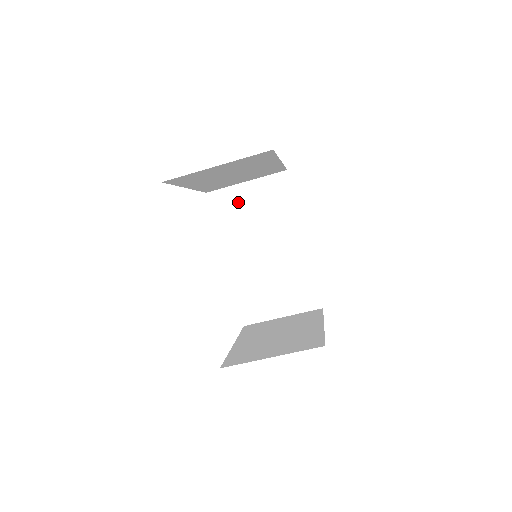
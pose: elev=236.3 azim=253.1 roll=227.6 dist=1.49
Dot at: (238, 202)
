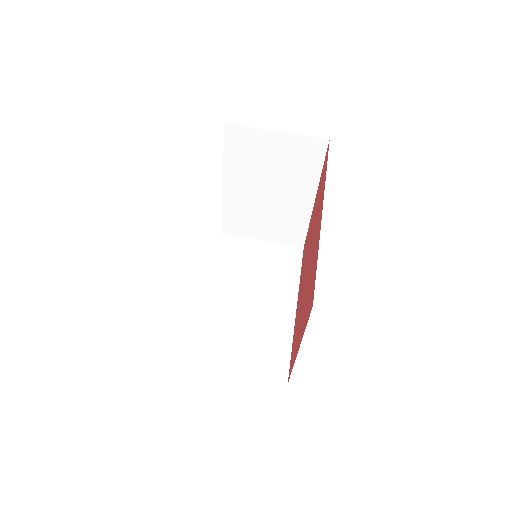
Dot at: (246, 252)
